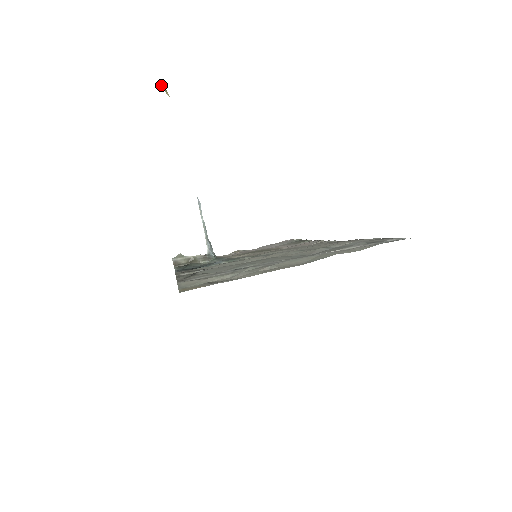
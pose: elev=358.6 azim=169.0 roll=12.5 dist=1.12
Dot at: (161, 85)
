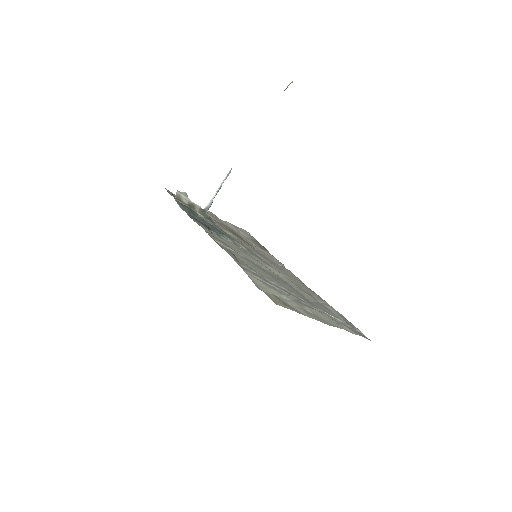
Dot at: (290, 83)
